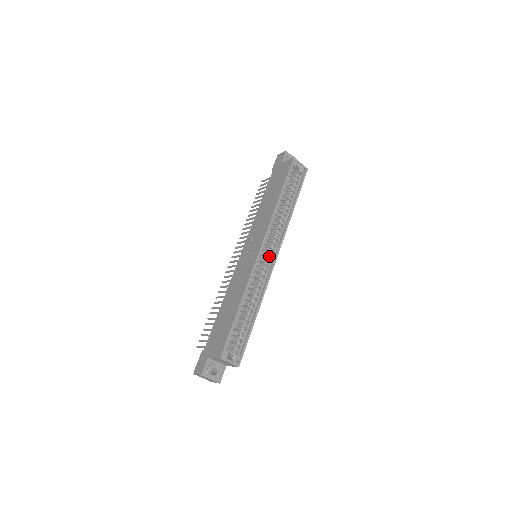
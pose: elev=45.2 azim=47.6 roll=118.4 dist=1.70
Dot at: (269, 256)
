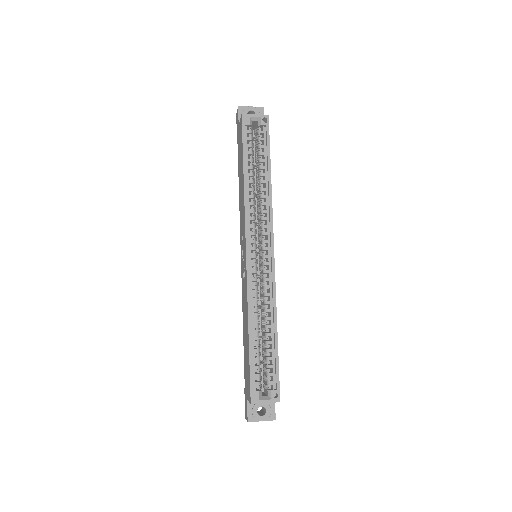
Dot at: (264, 253)
